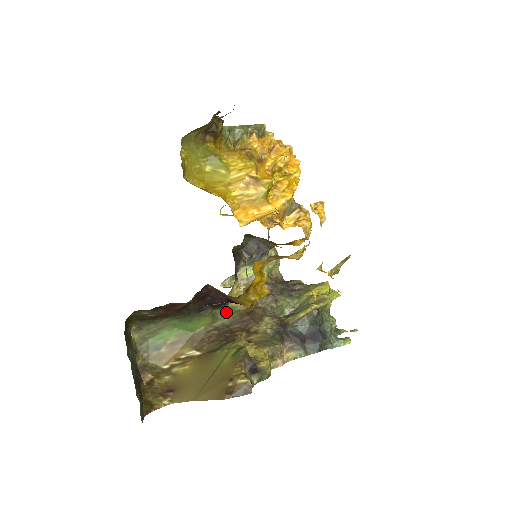
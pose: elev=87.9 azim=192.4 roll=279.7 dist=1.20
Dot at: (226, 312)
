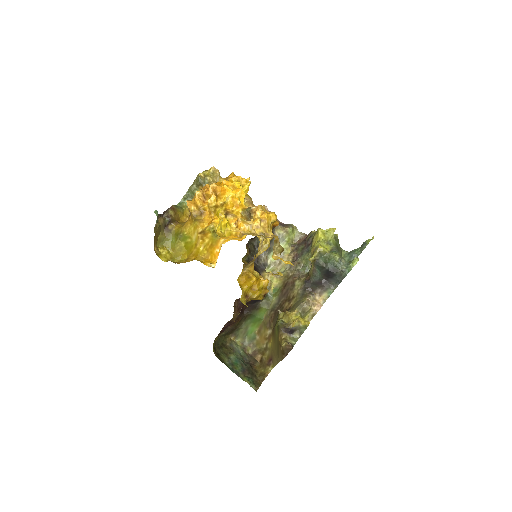
Dot at: (271, 296)
